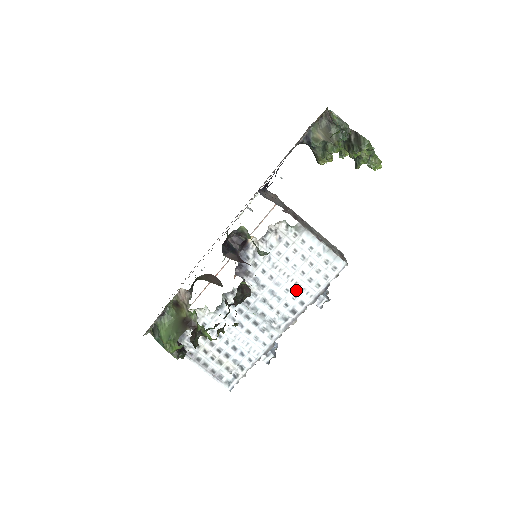
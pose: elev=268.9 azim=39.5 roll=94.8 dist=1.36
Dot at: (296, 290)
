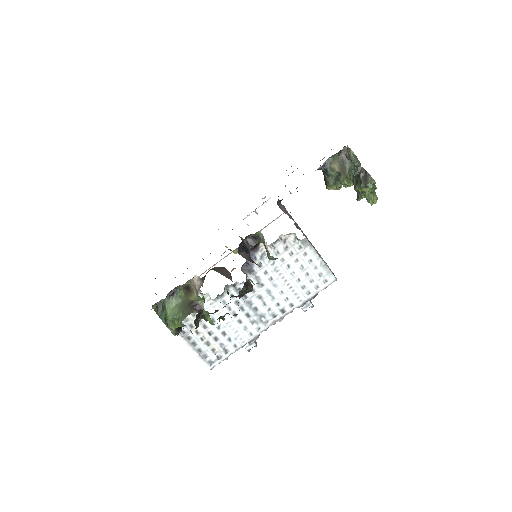
Dot at: (289, 293)
